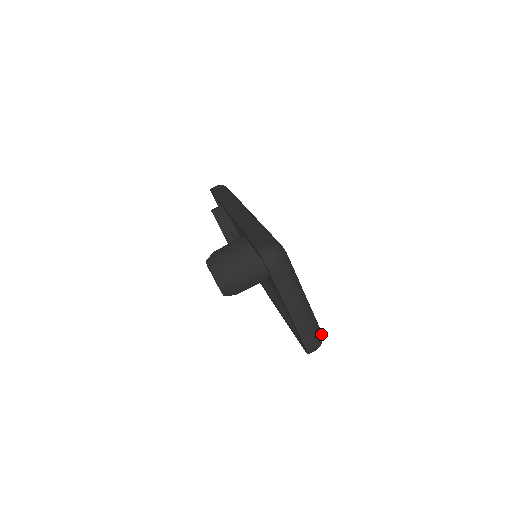
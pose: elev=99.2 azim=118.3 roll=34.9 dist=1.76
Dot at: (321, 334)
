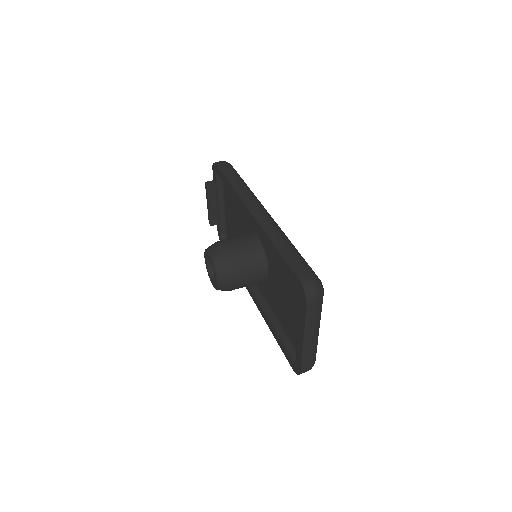
Dot at: (315, 359)
